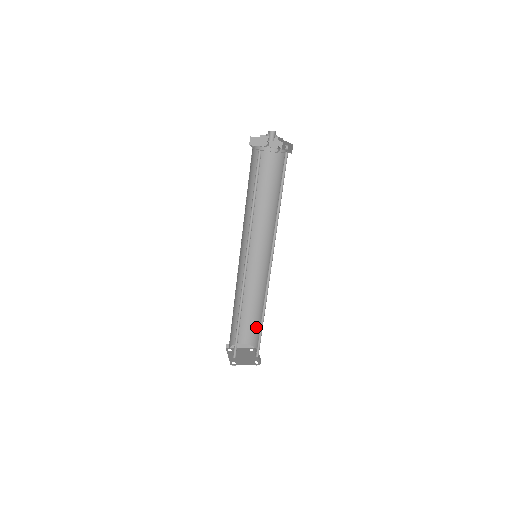
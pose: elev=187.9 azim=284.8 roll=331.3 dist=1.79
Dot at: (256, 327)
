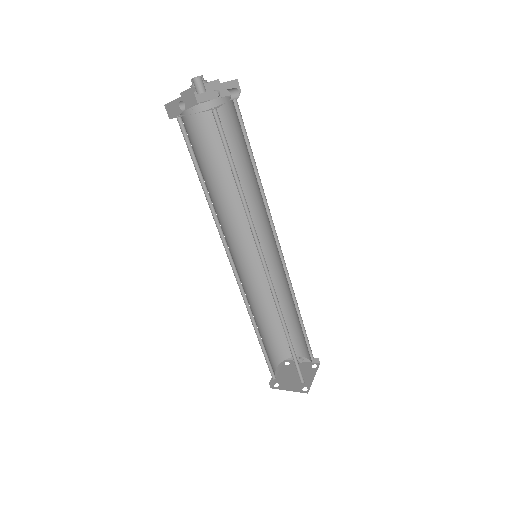
Dot at: (282, 336)
